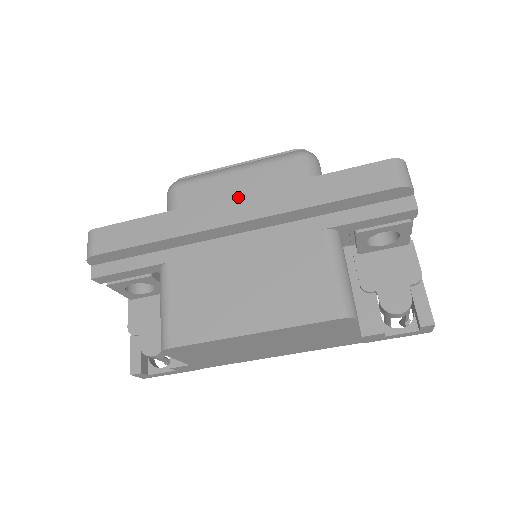
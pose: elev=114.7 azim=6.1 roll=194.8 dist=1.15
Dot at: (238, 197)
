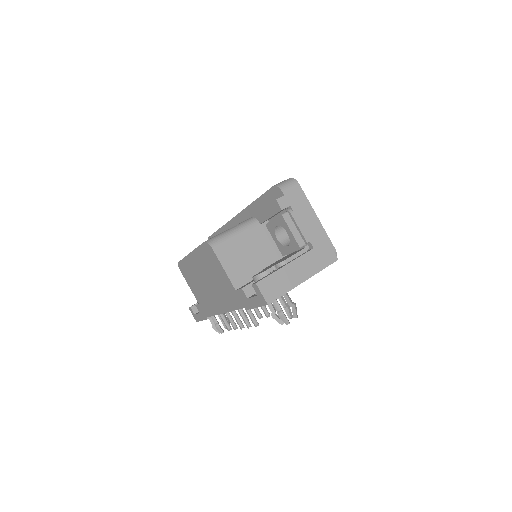
Dot at: occluded
